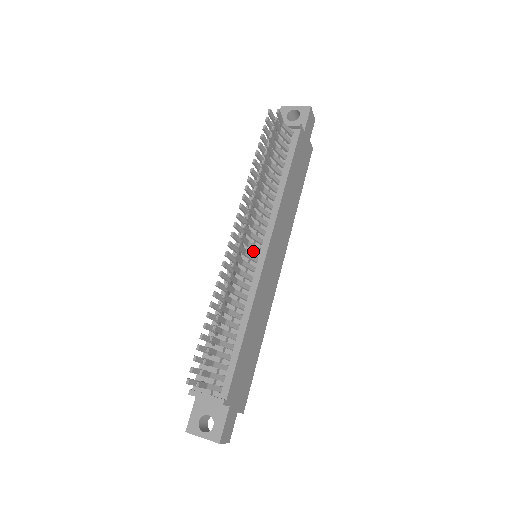
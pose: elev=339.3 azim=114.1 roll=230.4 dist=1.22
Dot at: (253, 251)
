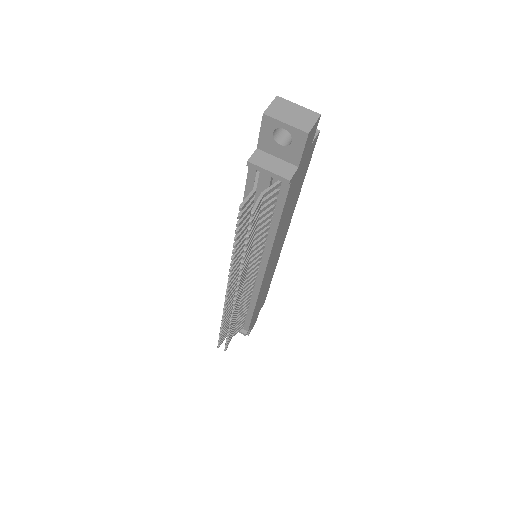
Dot at: occluded
